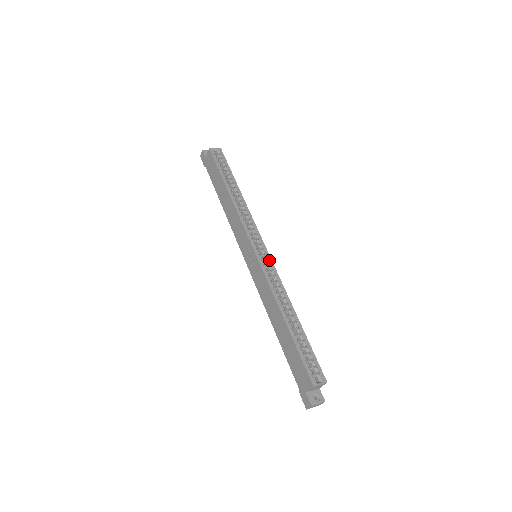
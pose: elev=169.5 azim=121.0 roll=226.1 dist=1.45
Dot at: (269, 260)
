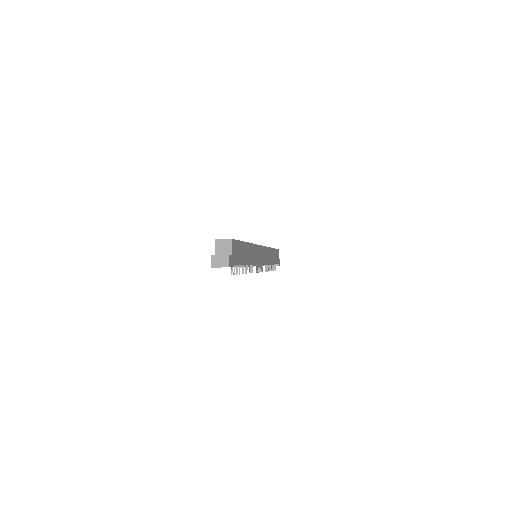
Dot at: occluded
